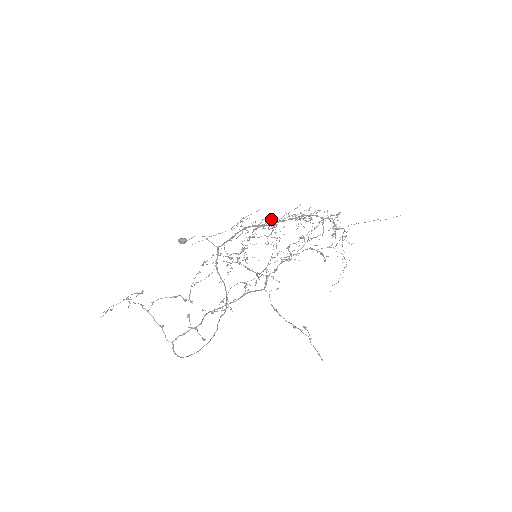
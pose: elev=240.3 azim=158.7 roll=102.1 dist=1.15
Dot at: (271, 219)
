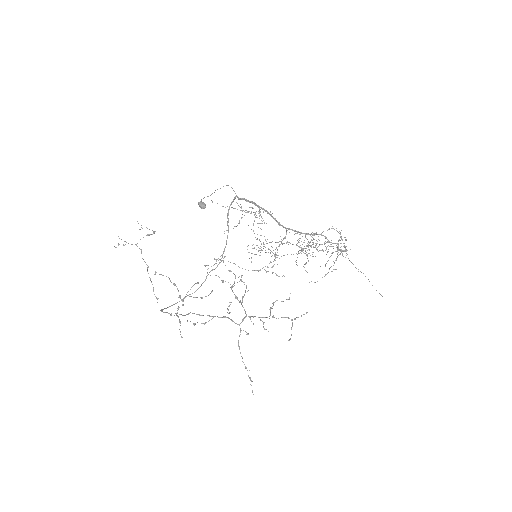
Dot at: occluded
